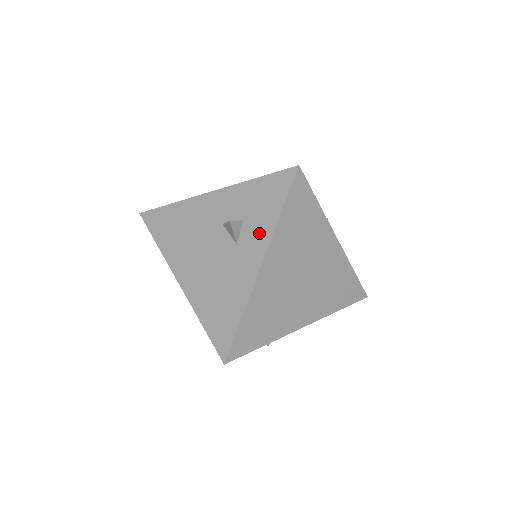
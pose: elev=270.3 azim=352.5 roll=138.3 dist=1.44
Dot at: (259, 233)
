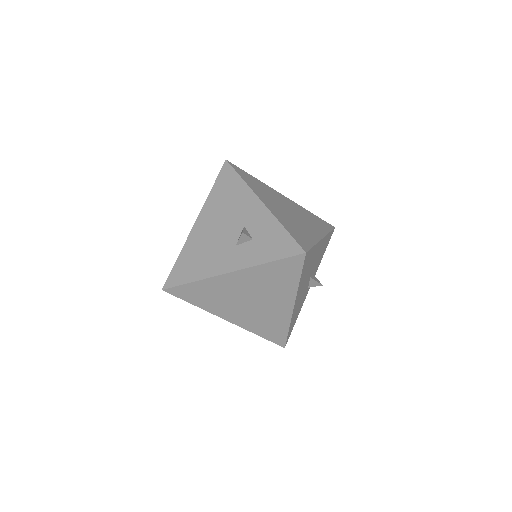
Dot at: (249, 256)
